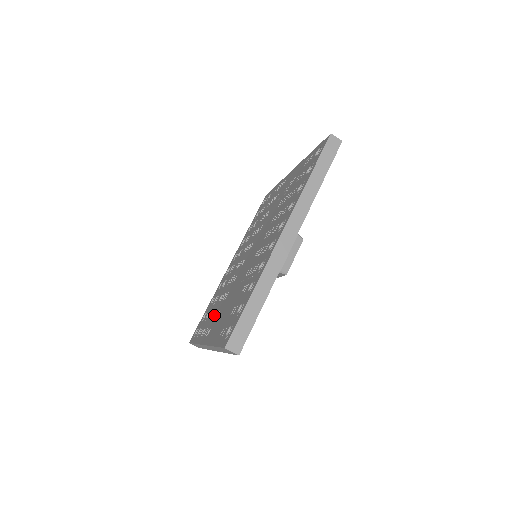
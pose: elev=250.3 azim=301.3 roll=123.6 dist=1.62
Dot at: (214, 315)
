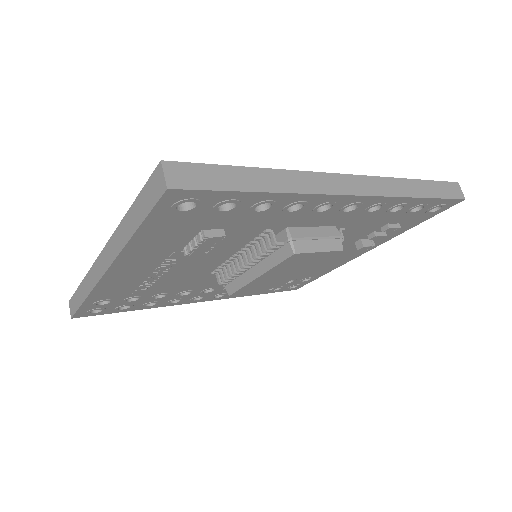
Dot at: occluded
